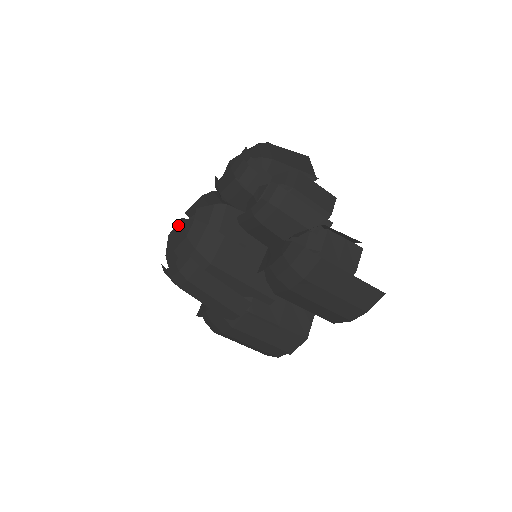
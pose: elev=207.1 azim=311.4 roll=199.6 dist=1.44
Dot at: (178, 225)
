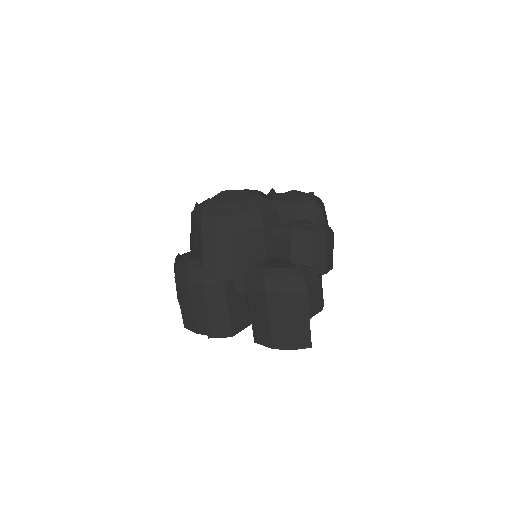
Dot at: (237, 191)
